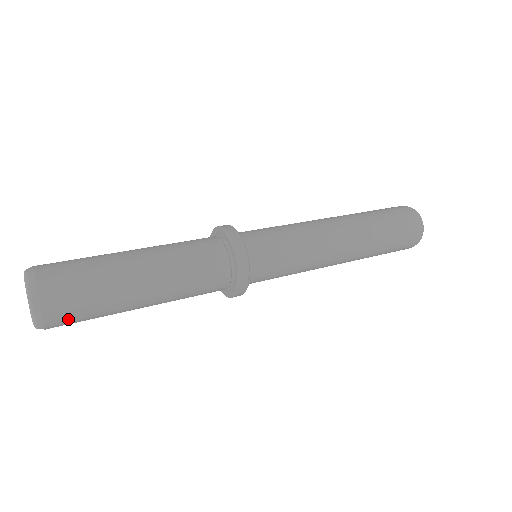
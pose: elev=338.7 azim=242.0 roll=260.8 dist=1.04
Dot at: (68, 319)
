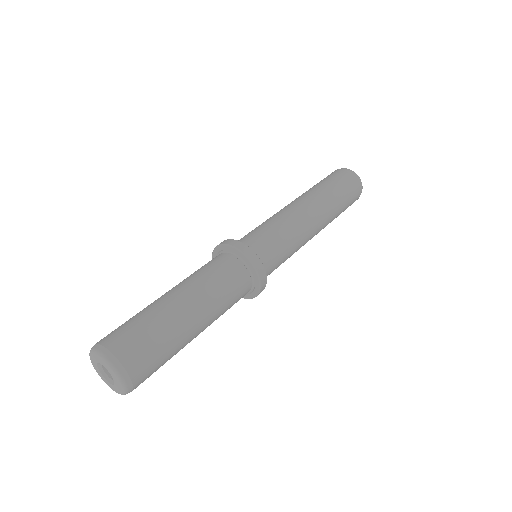
Dot at: (148, 376)
